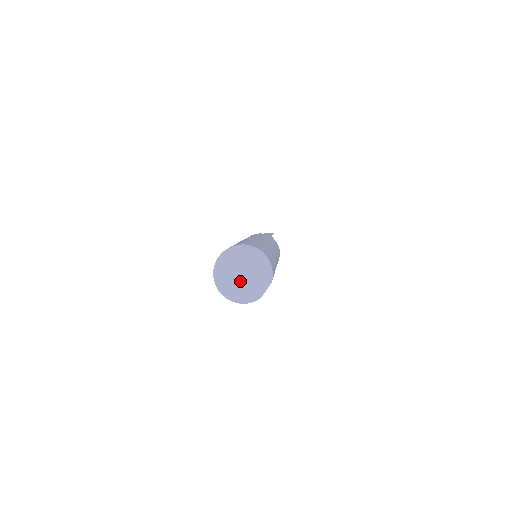
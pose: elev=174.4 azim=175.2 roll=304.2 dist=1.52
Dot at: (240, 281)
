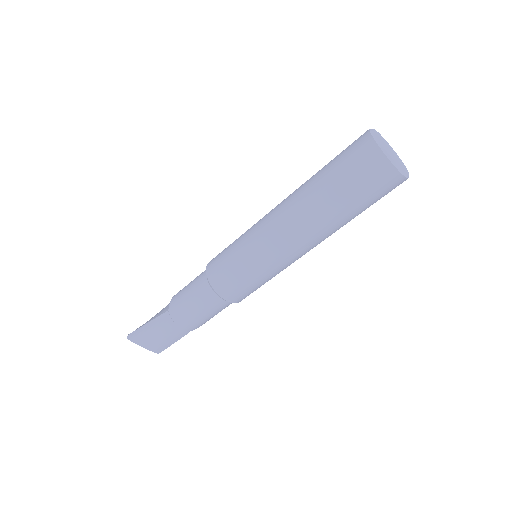
Dot at: (395, 157)
